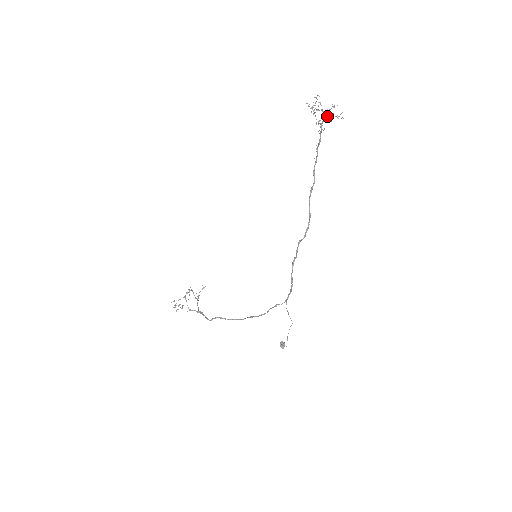
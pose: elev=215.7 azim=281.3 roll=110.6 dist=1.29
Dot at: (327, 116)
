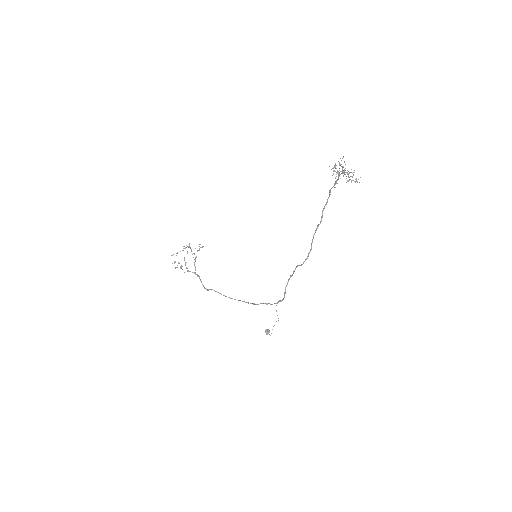
Dot at: (346, 182)
